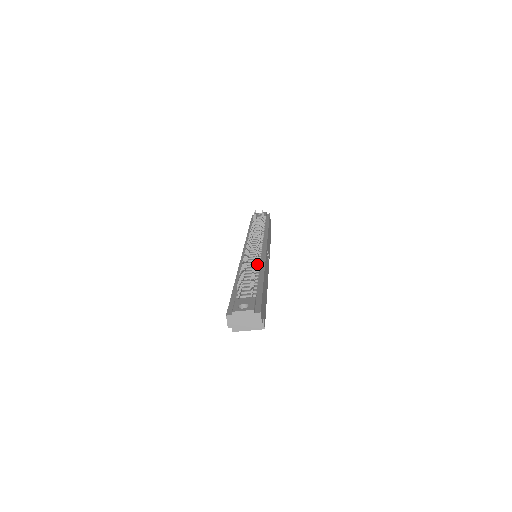
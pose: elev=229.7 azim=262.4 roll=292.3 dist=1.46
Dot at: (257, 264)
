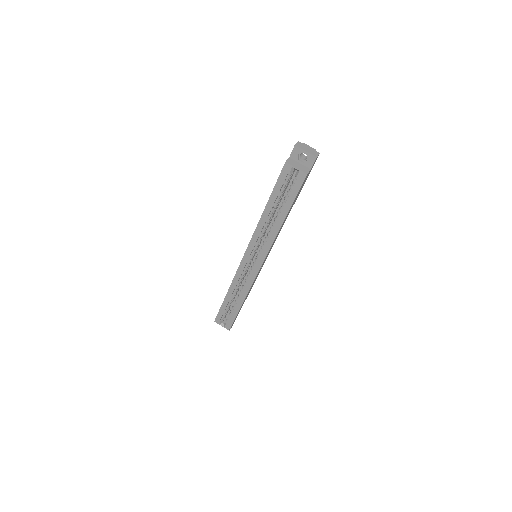
Dot at: occluded
